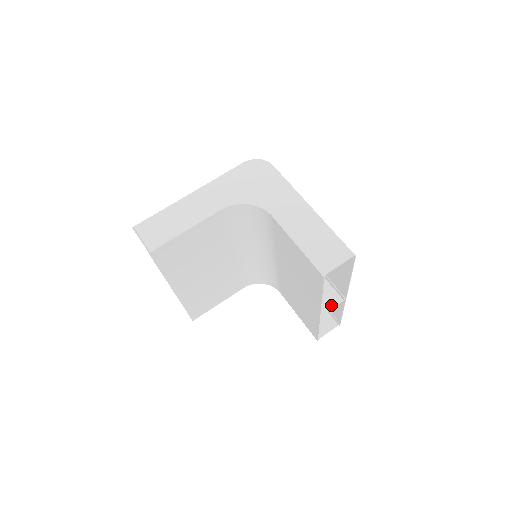
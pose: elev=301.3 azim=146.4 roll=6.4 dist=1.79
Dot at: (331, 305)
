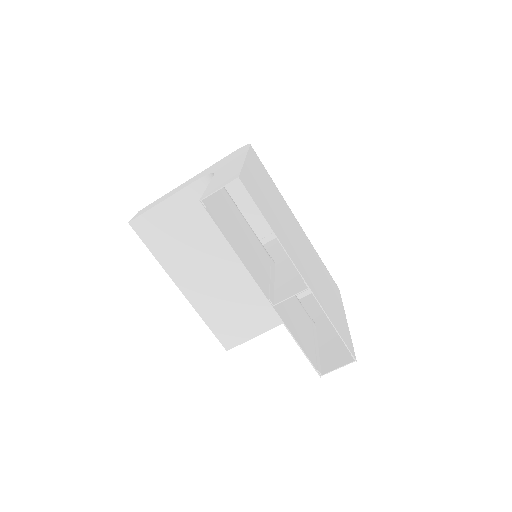
Dot at: (292, 293)
